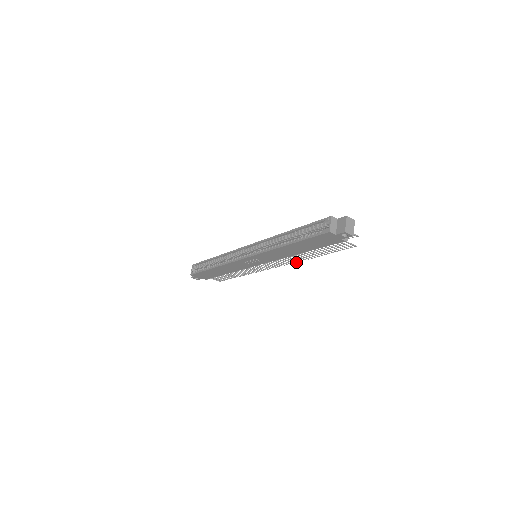
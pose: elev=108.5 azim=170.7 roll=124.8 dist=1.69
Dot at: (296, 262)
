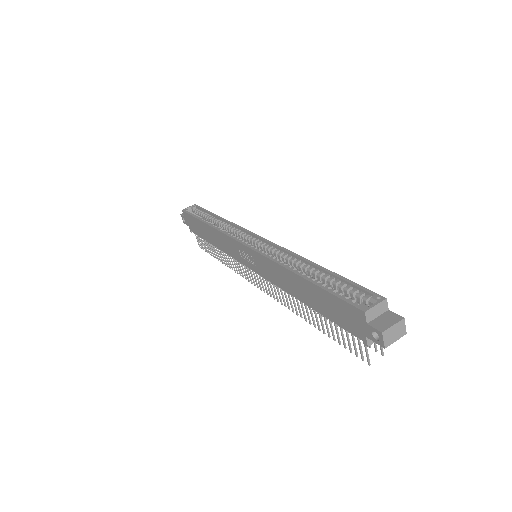
Dot at: (286, 306)
